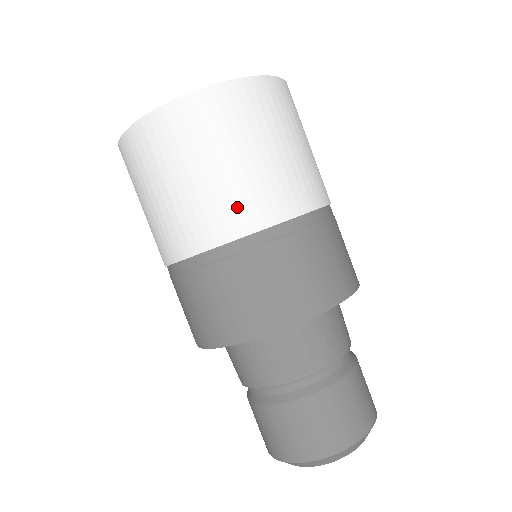
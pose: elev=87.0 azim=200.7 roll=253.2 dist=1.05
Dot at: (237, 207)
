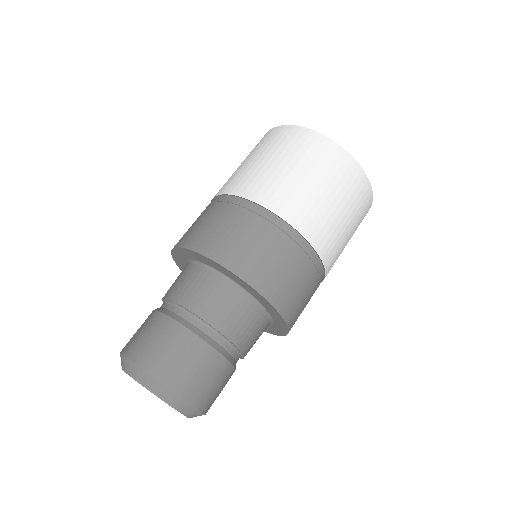
Dot at: (302, 209)
